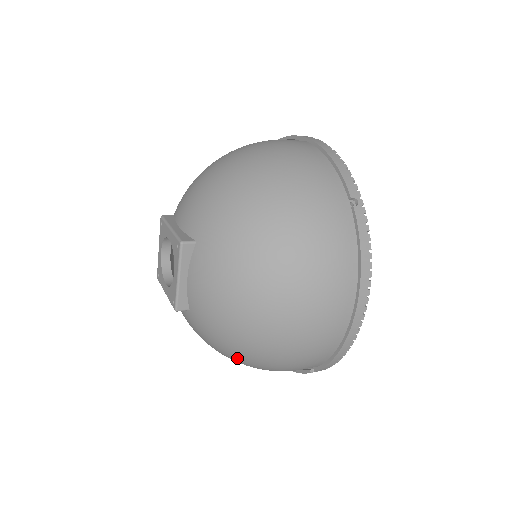
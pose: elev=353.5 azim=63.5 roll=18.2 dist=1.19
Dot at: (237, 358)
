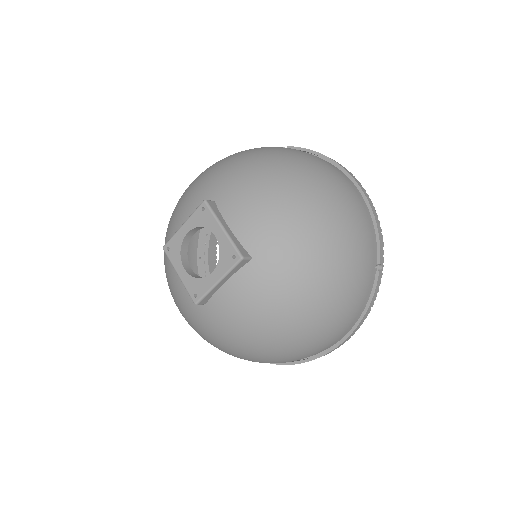
Dot at: (322, 273)
